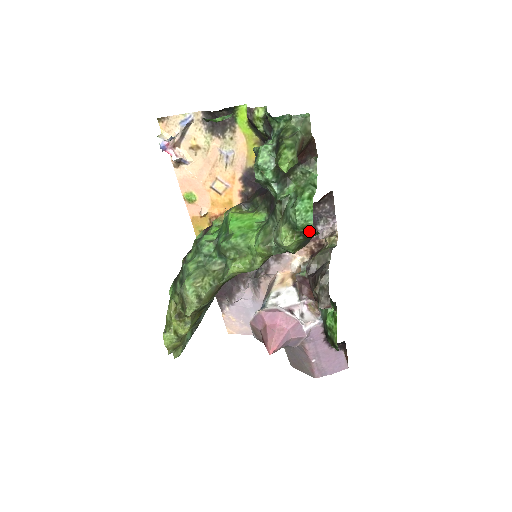
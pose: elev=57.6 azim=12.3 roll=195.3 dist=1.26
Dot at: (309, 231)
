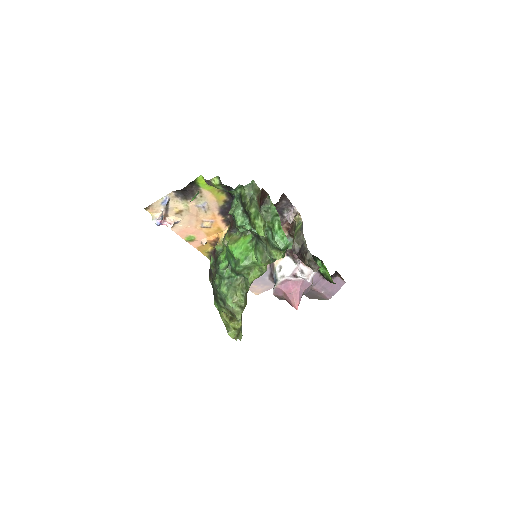
Dot at: occluded
